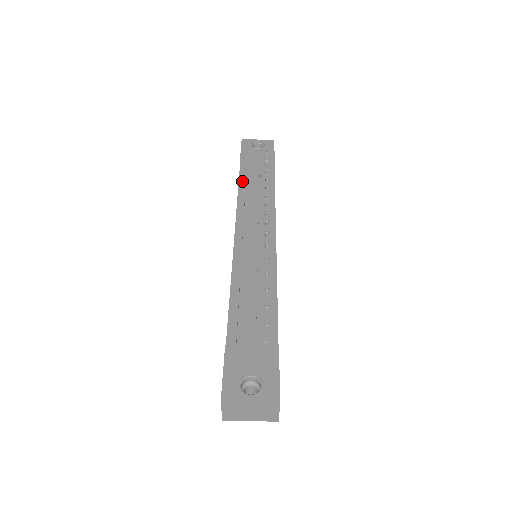
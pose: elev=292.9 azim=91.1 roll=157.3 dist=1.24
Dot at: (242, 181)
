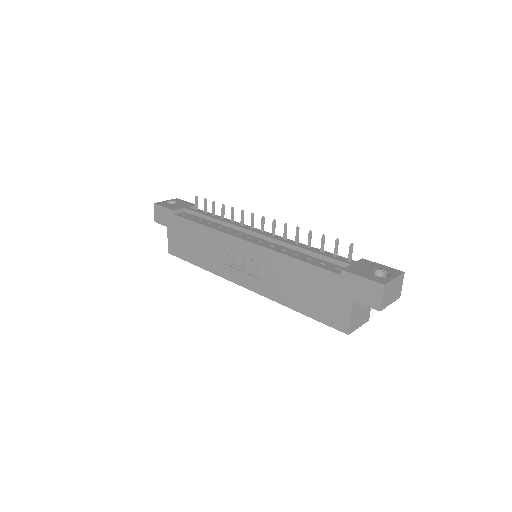
Dot at: (194, 220)
